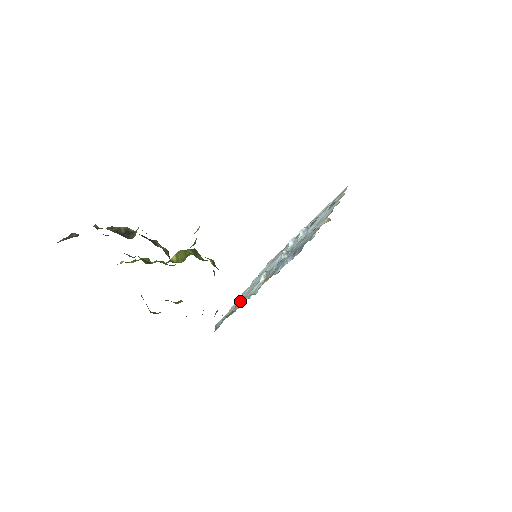
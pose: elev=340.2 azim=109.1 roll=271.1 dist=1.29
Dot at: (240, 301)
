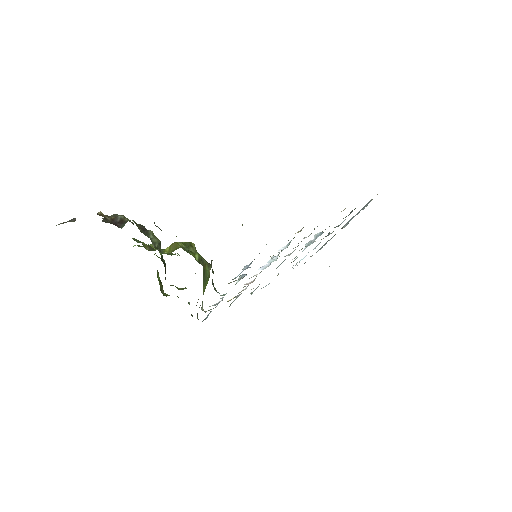
Dot at: occluded
